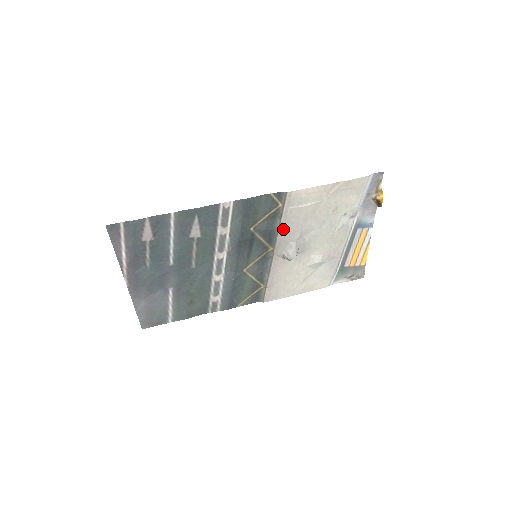
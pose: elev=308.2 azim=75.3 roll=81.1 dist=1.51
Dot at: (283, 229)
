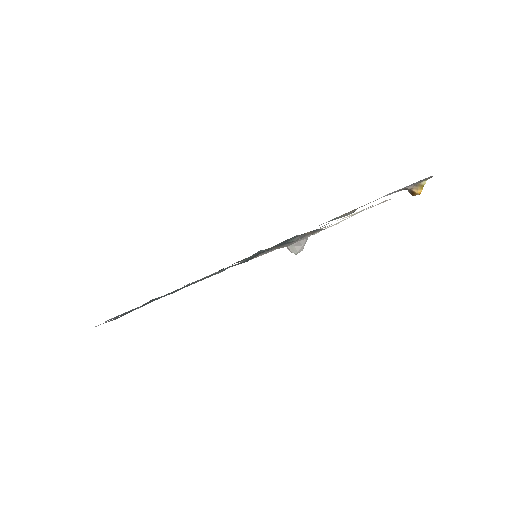
Dot at: occluded
